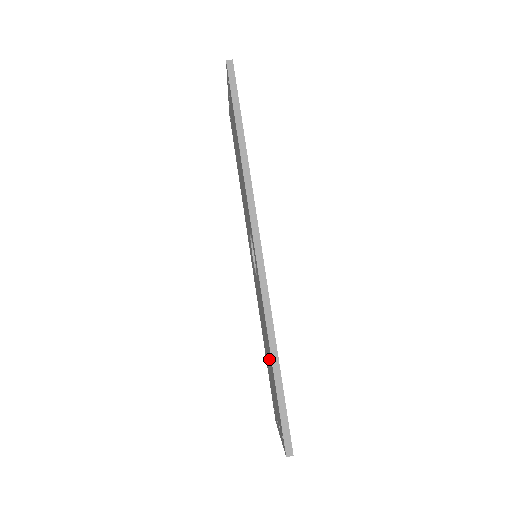
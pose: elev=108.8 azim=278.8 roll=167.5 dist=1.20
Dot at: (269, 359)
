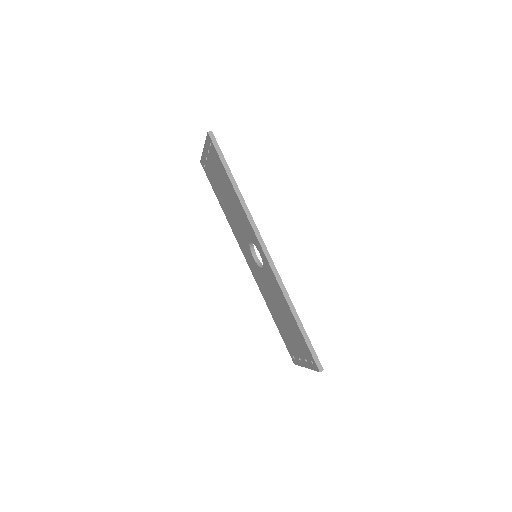
Dot at: (287, 319)
